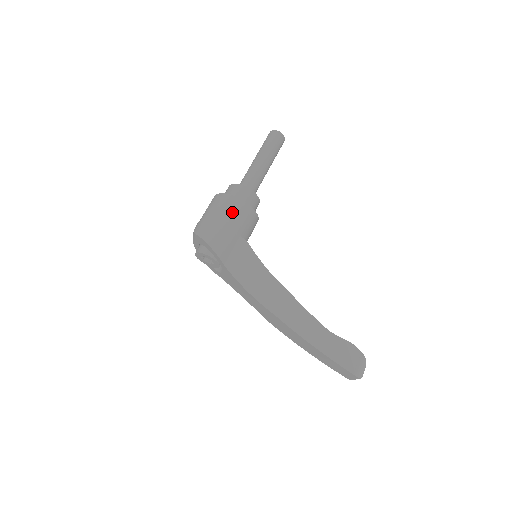
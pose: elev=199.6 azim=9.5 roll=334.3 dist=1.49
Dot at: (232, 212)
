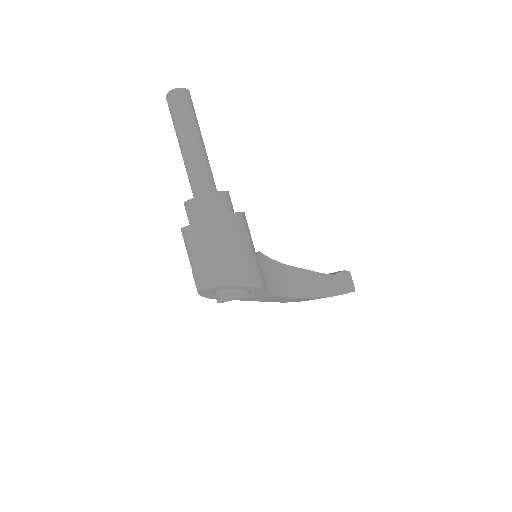
Dot at: (243, 234)
